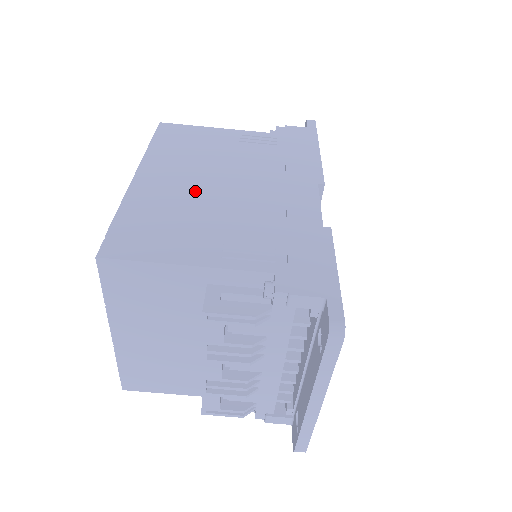
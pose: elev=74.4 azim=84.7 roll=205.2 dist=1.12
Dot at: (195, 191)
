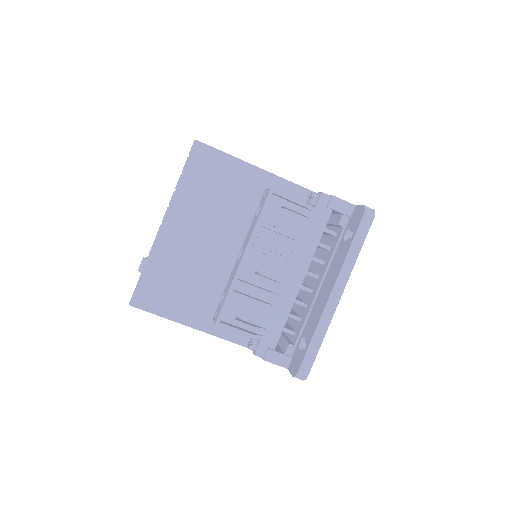
Dot at: occluded
